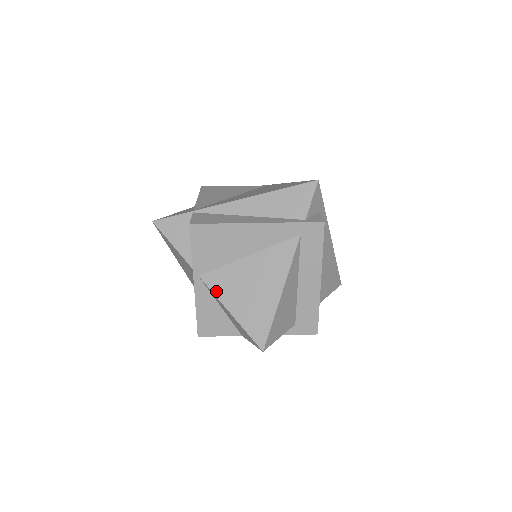
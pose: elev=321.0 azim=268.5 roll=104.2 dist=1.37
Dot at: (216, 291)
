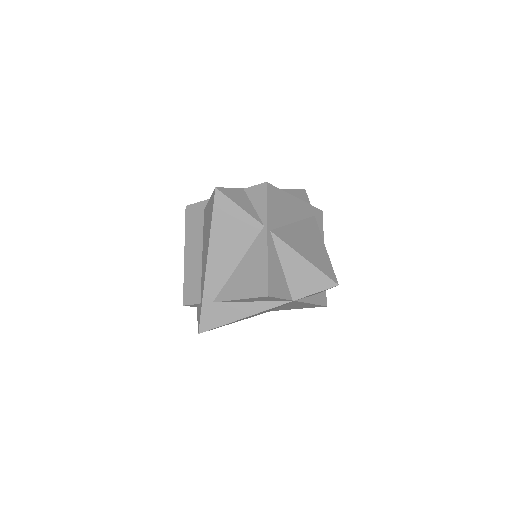
Dot at: (287, 242)
